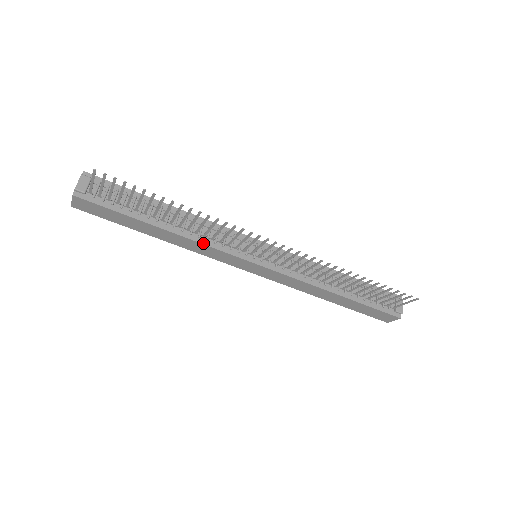
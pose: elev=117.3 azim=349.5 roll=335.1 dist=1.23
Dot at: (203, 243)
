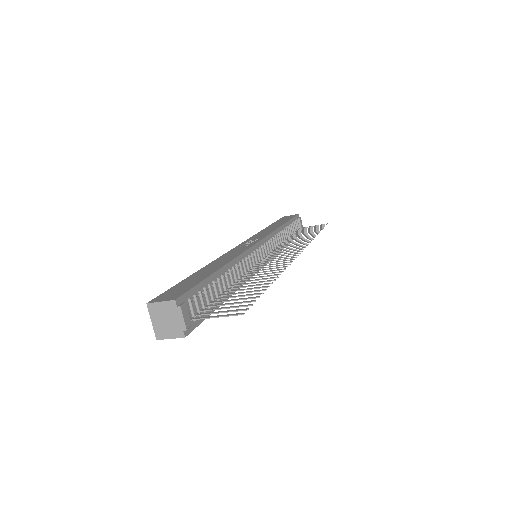
Dot at: occluded
